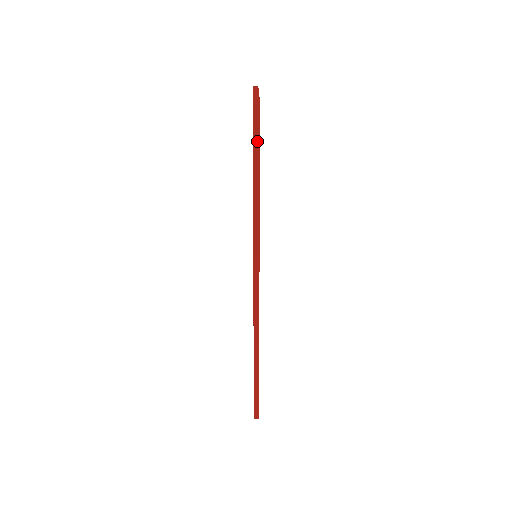
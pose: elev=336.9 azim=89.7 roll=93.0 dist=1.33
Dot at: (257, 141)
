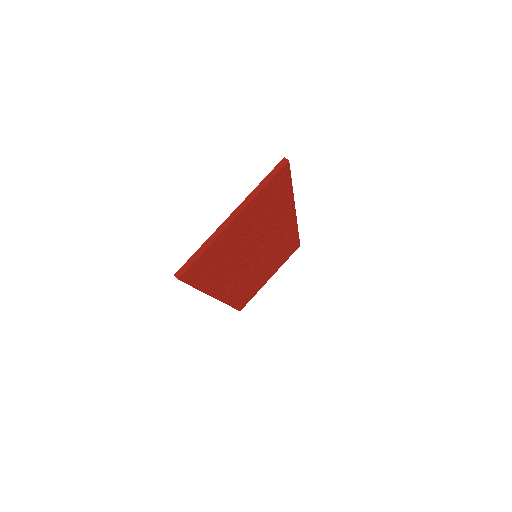
Dot at: occluded
